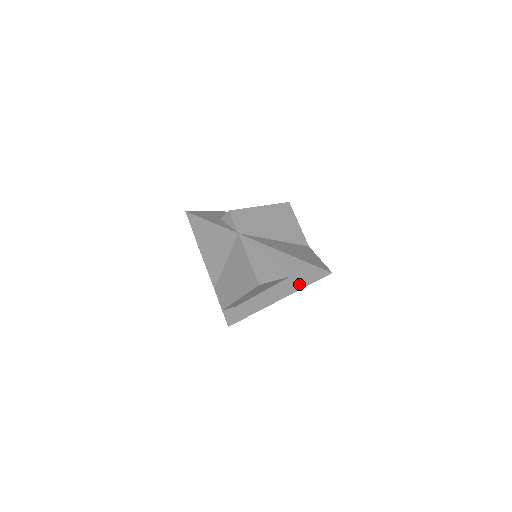
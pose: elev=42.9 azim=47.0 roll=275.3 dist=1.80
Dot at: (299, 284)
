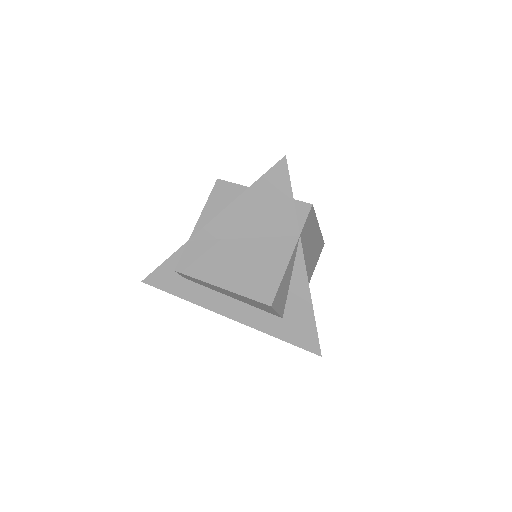
Dot at: (279, 331)
